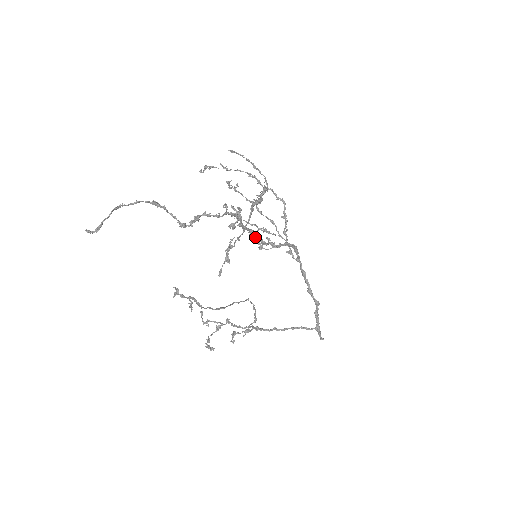
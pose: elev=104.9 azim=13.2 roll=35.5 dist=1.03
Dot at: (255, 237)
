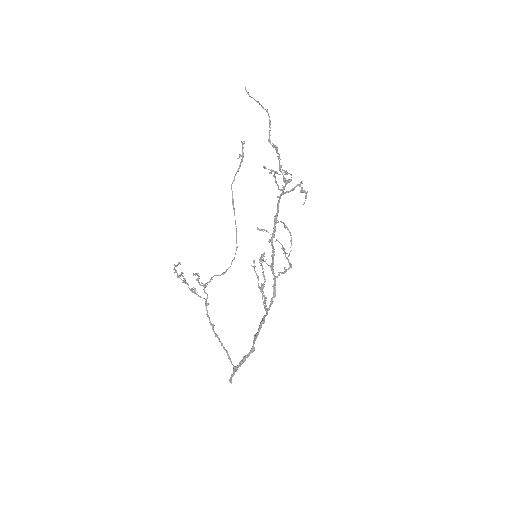
Dot at: (274, 225)
